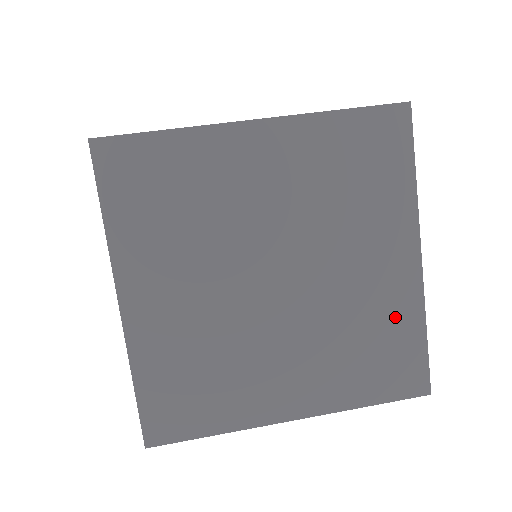
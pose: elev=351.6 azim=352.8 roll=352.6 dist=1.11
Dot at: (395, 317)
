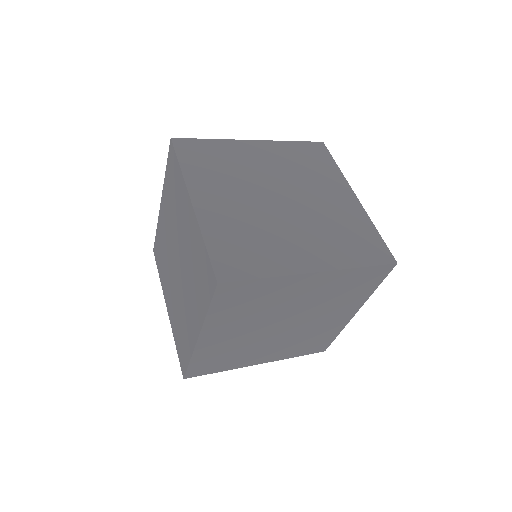
Dot at: (329, 332)
